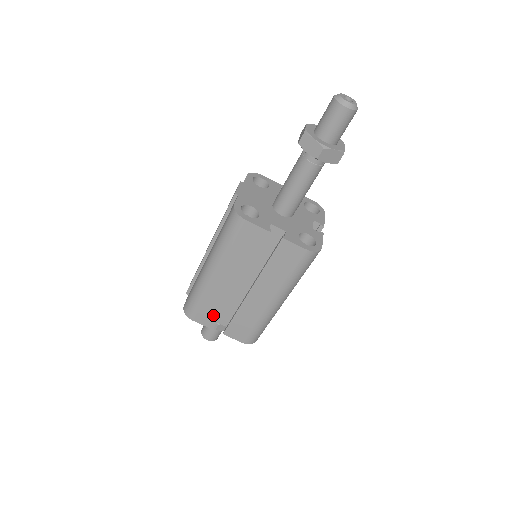
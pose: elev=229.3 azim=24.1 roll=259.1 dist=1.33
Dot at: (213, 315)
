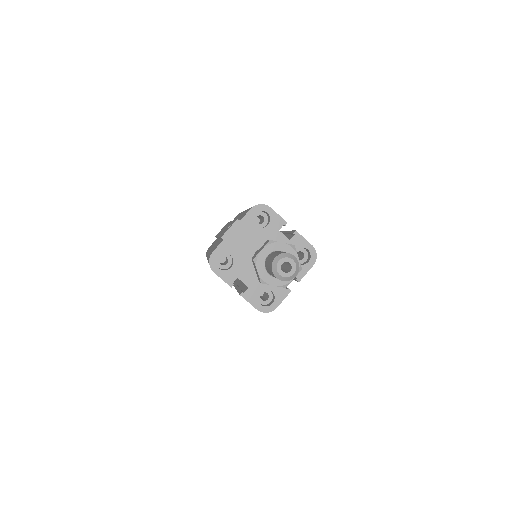
Dot at: occluded
